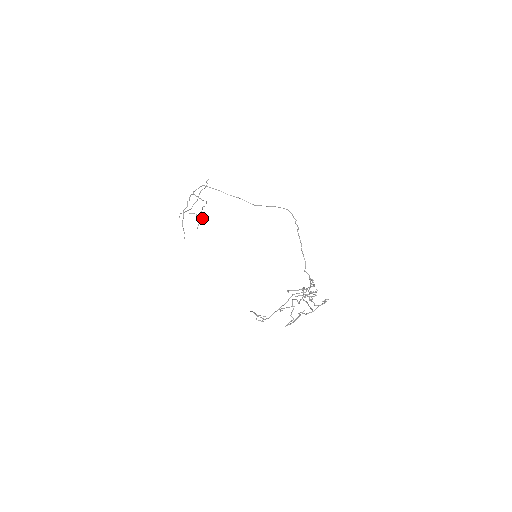
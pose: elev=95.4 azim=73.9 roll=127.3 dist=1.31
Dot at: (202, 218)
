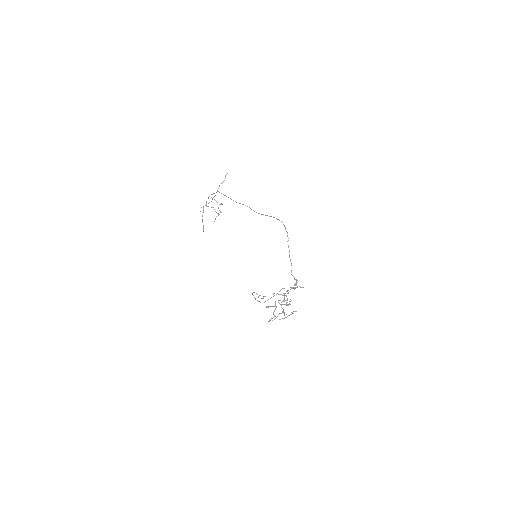
Dot at: occluded
